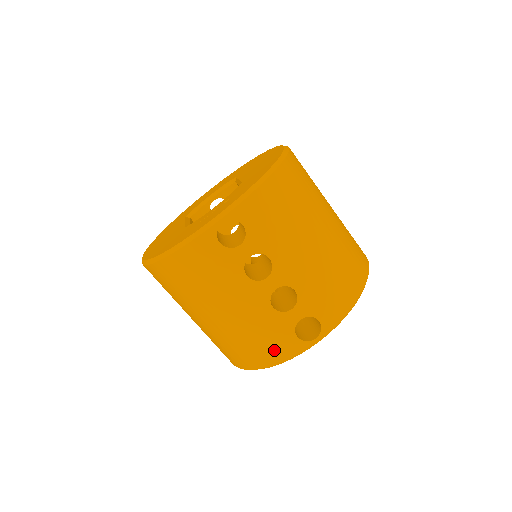
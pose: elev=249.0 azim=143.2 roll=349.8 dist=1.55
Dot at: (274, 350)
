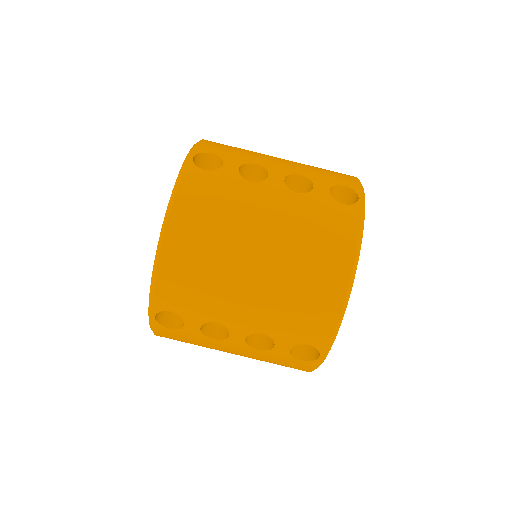
Dot at: (295, 368)
